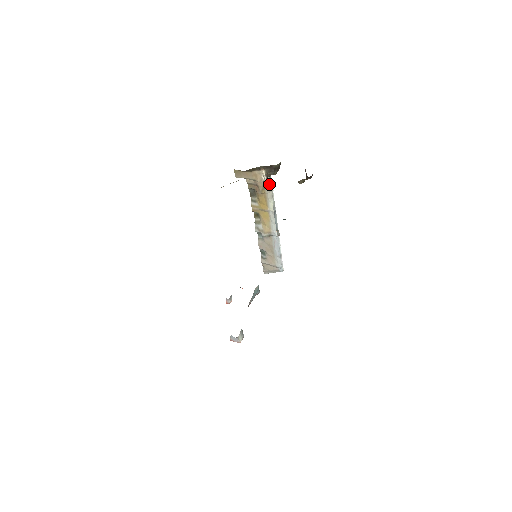
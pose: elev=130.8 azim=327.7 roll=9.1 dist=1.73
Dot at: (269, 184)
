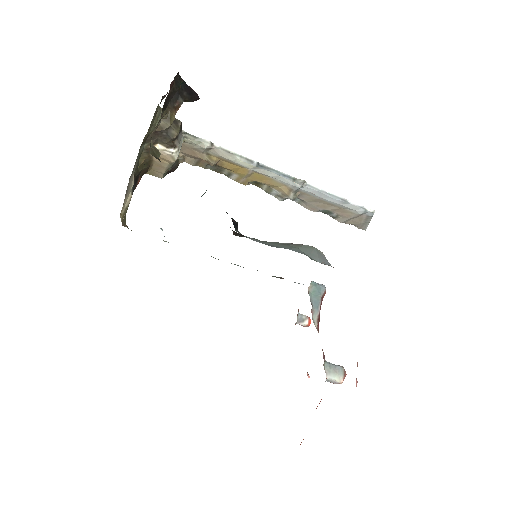
Dot at: (202, 146)
